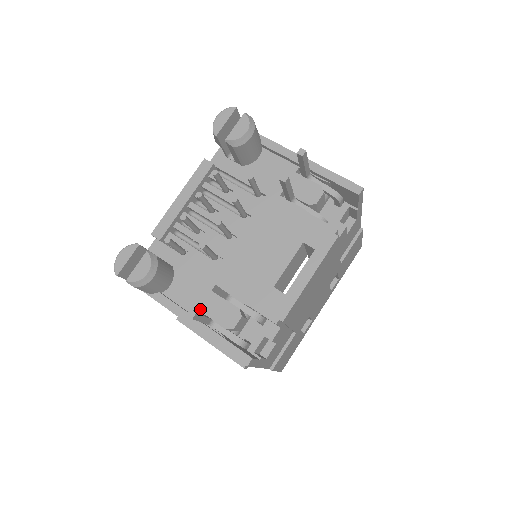
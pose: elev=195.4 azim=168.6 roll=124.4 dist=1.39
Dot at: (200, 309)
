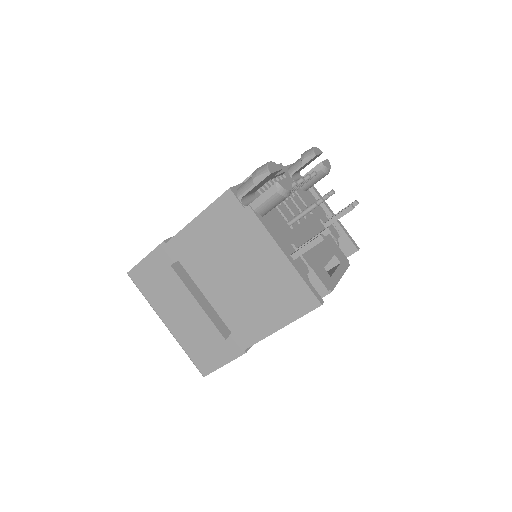
Dot at: occluded
